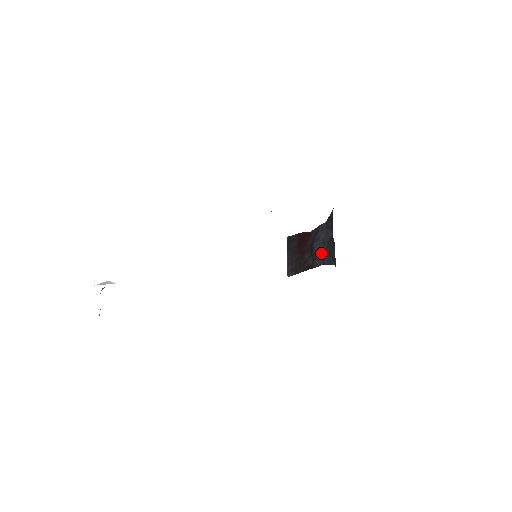
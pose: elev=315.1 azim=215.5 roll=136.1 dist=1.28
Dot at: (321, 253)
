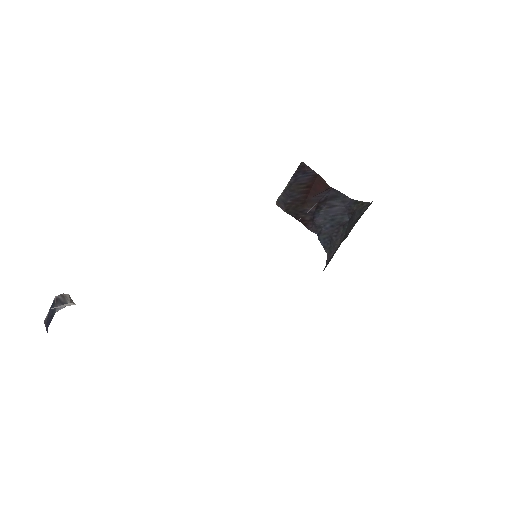
Dot at: (323, 224)
